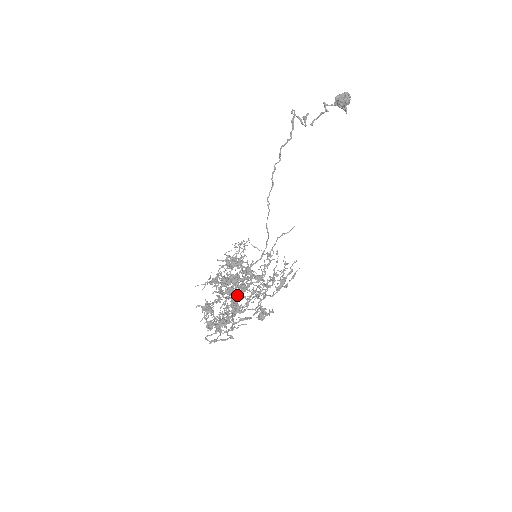
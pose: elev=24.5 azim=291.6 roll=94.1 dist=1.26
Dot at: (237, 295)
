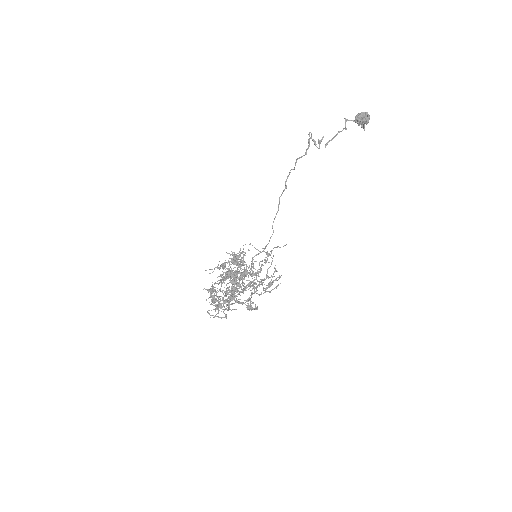
Dot at: occluded
